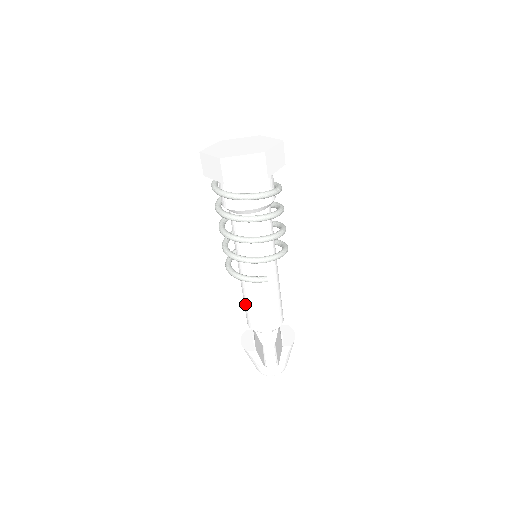
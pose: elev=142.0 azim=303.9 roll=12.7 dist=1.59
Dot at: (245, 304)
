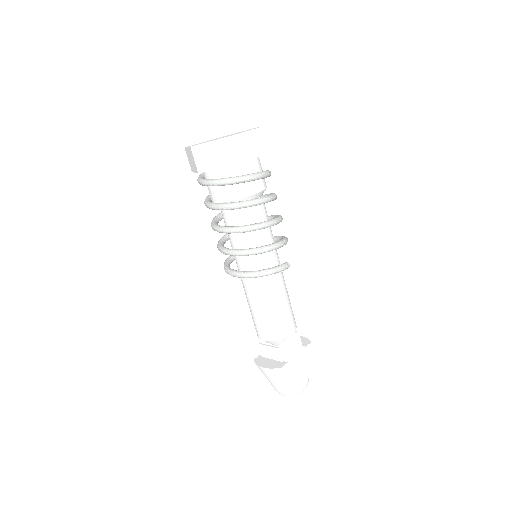
Dot at: (262, 314)
